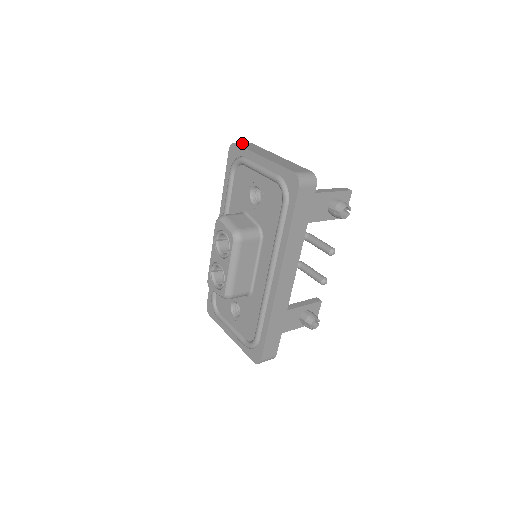
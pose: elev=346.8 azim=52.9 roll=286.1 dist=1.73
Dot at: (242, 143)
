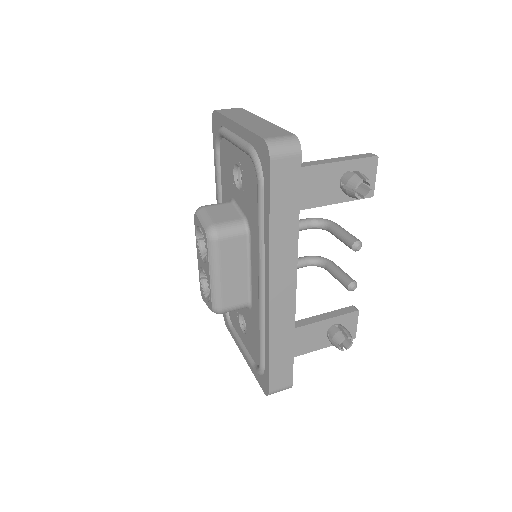
Dot at: (225, 109)
